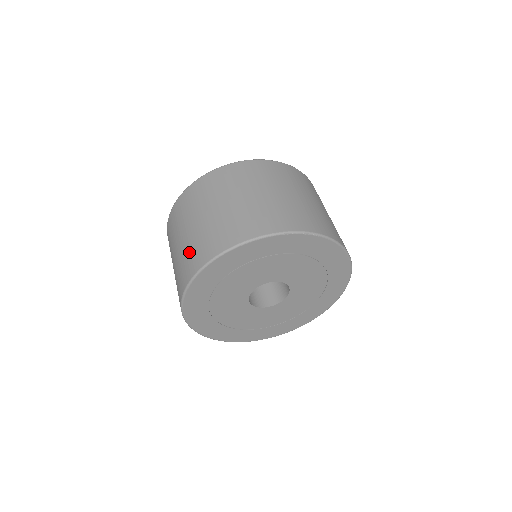
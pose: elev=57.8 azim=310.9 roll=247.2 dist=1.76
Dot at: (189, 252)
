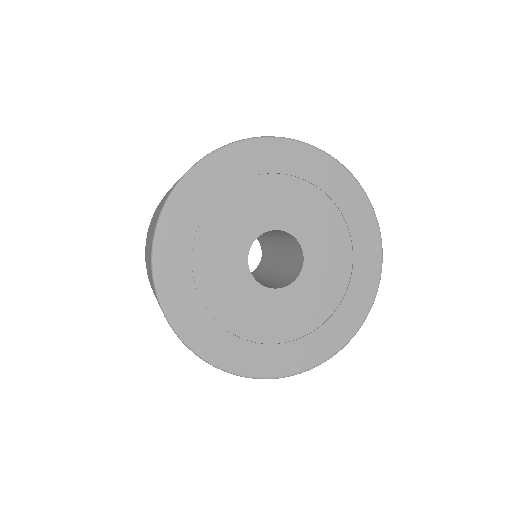
Dot at: (155, 295)
